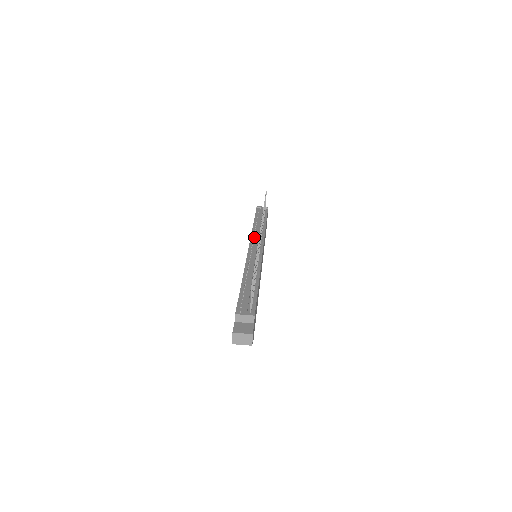
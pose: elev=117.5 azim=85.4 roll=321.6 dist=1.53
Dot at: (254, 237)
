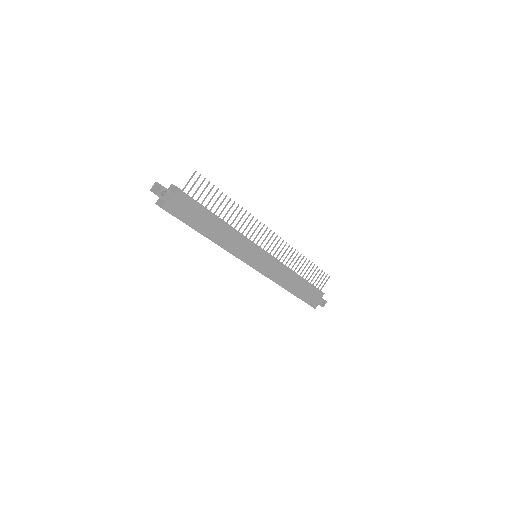
Dot at: occluded
